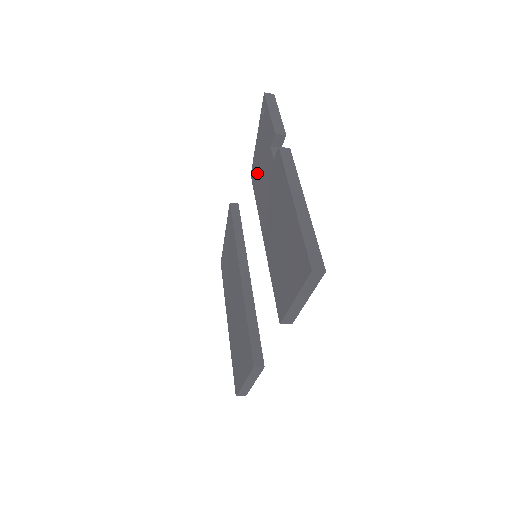
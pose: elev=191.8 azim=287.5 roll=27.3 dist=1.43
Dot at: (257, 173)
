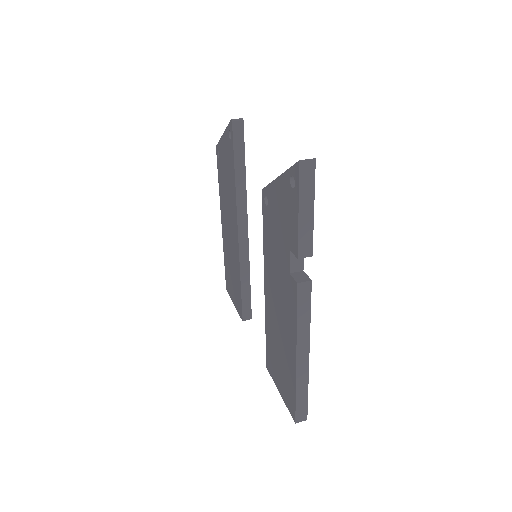
Dot at: (269, 218)
